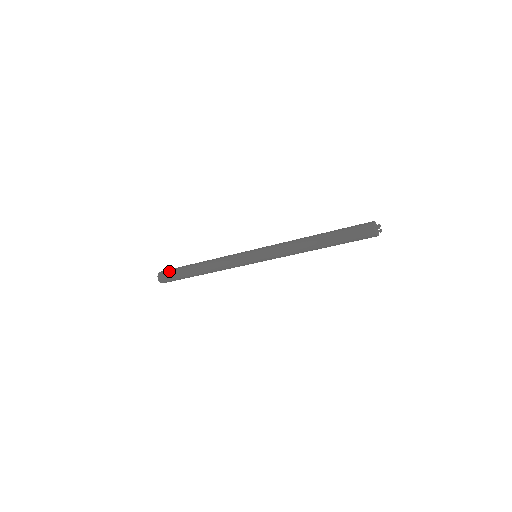
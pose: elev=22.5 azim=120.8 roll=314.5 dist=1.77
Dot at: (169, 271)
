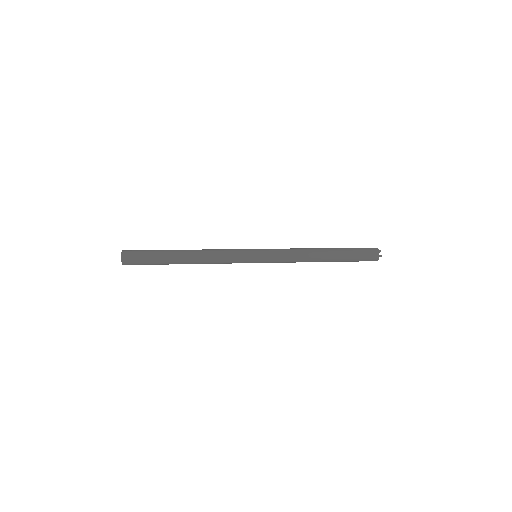
Dot at: (140, 257)
